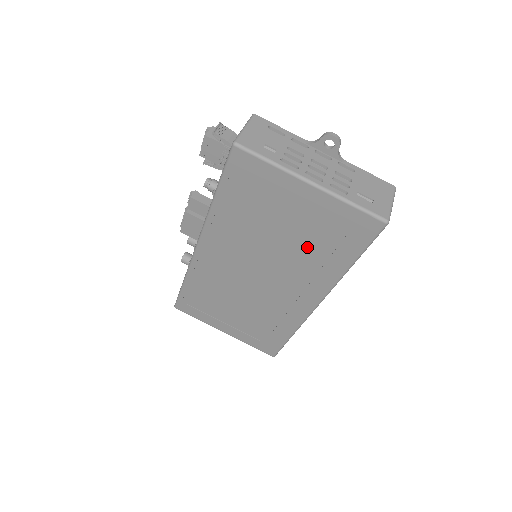
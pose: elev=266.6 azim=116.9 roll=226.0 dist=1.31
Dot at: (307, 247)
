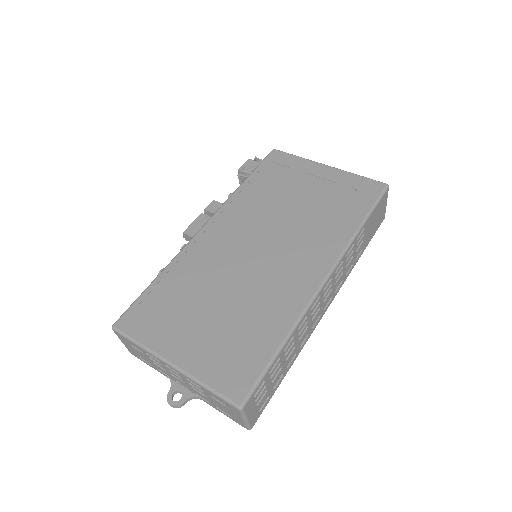
Dot at: (319, 212)
